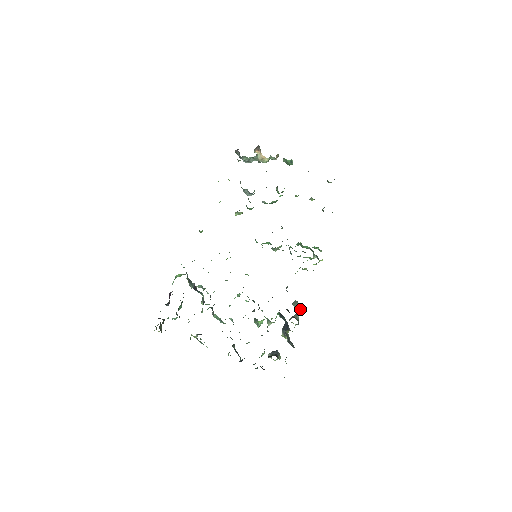
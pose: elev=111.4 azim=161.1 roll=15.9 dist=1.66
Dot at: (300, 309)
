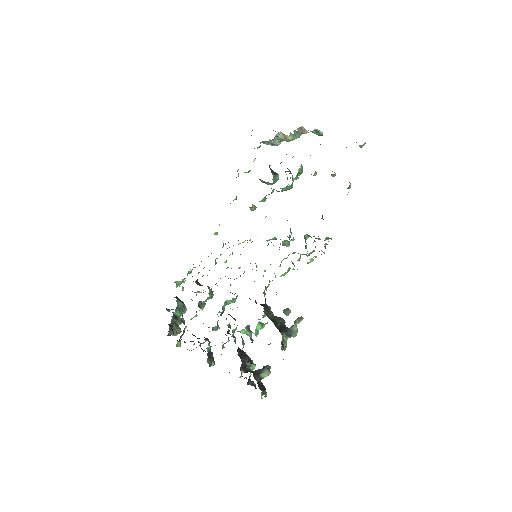
Dot at: (302, 317)
